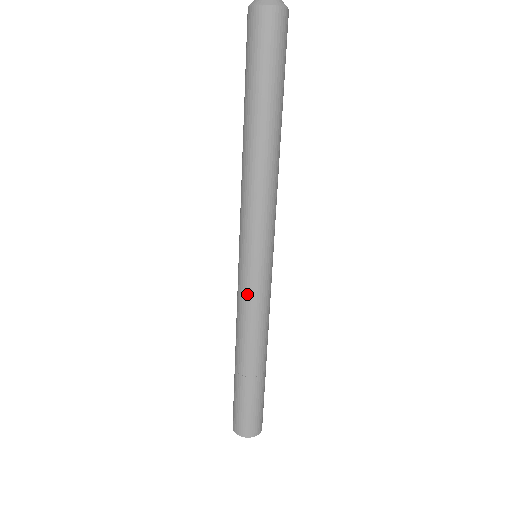
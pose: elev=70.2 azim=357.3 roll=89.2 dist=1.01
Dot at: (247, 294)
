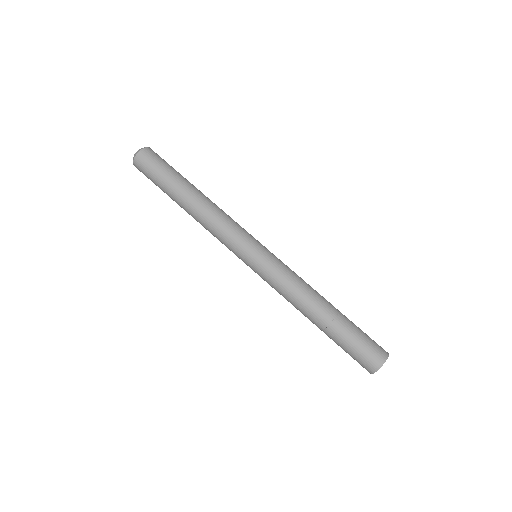
Dot at: (267, 281)
